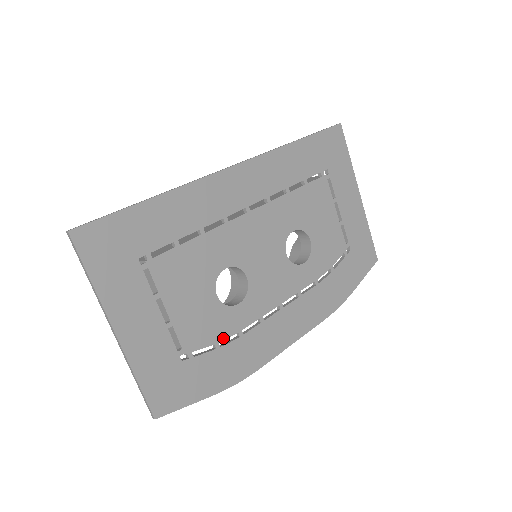
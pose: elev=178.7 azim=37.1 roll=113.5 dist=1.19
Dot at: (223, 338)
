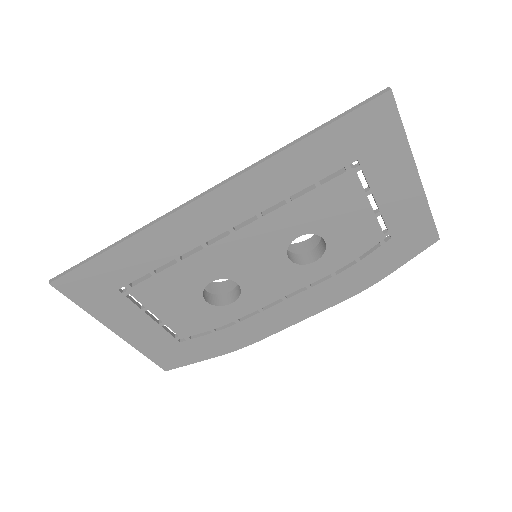
Dot at: (218, 326)
